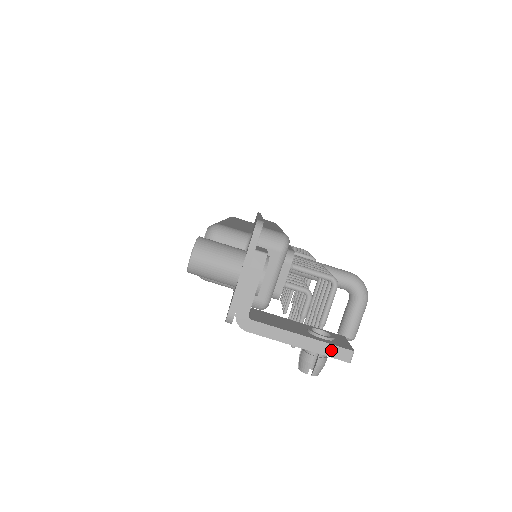
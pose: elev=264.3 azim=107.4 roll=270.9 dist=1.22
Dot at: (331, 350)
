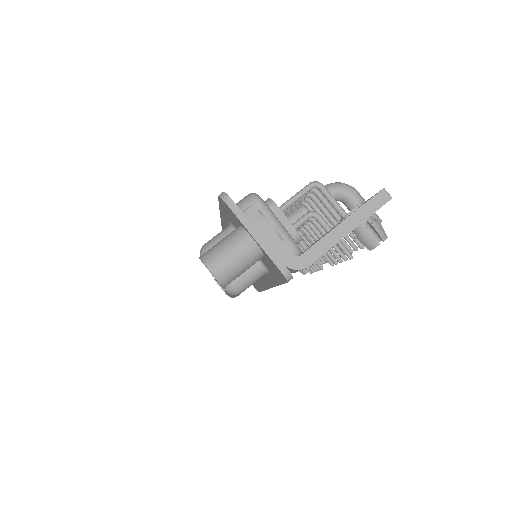
Dot at: (370, 206)
